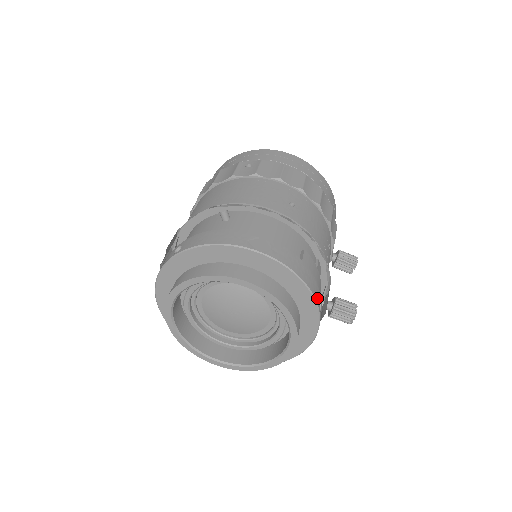
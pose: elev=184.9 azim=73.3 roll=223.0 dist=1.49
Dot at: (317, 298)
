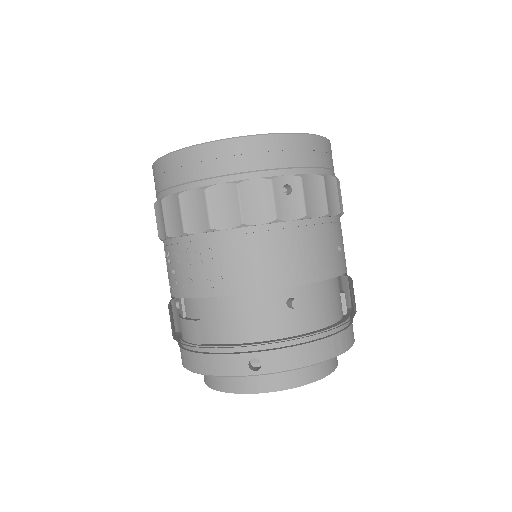
Dot at: occluded
